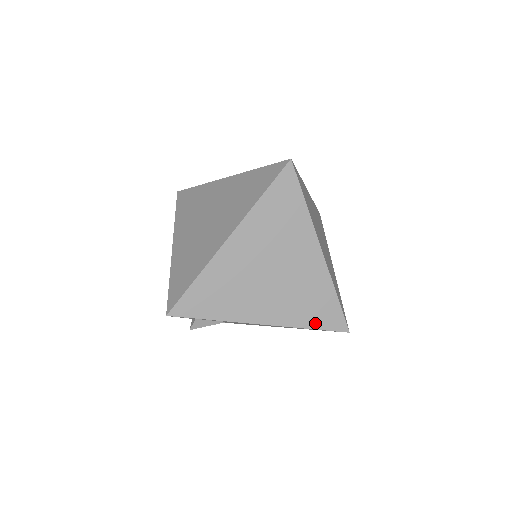
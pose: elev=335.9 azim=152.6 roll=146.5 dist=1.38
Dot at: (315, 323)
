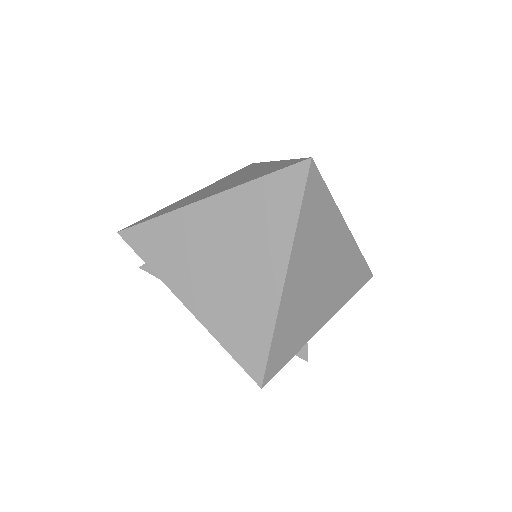
Dot at: (233, 347)
